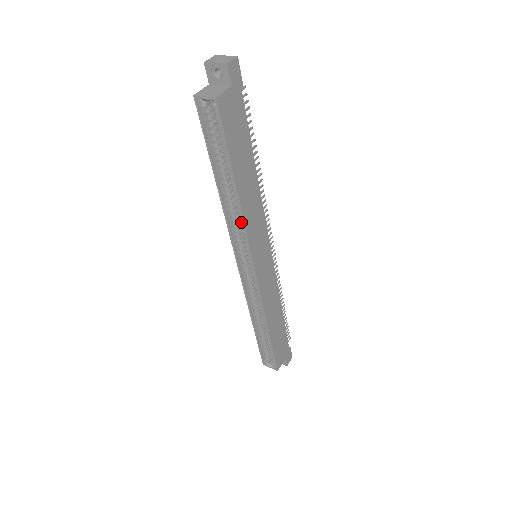
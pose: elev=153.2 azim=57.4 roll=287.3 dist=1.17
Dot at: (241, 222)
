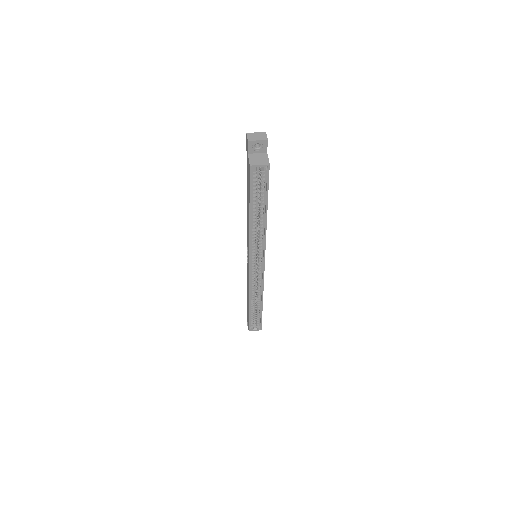
Dot at: (261, 237)
